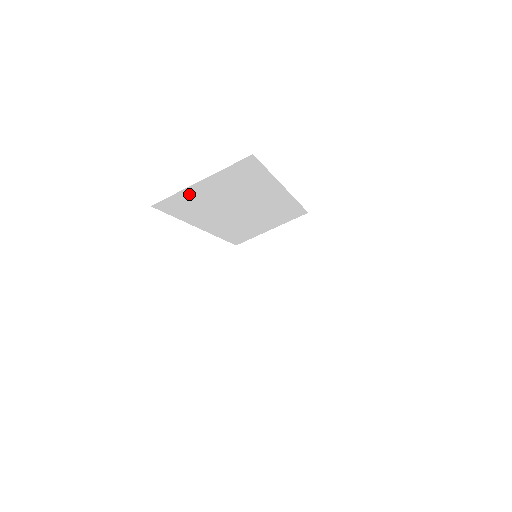
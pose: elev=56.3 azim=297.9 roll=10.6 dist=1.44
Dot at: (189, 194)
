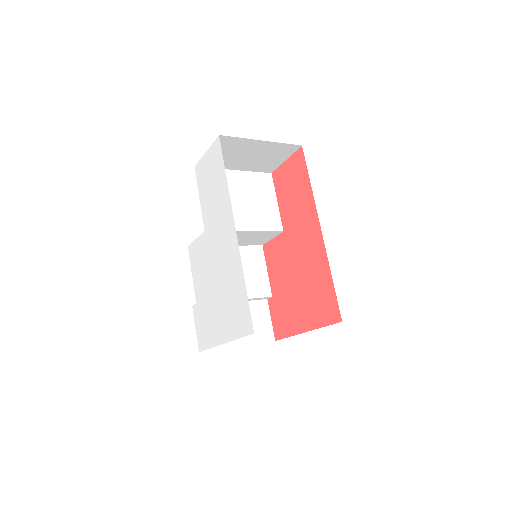
Dot at: occluded
